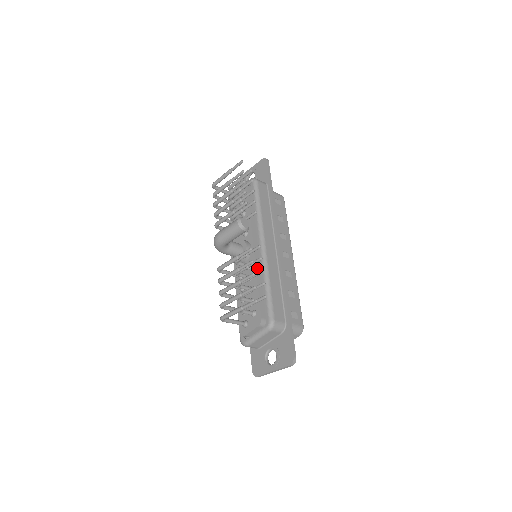
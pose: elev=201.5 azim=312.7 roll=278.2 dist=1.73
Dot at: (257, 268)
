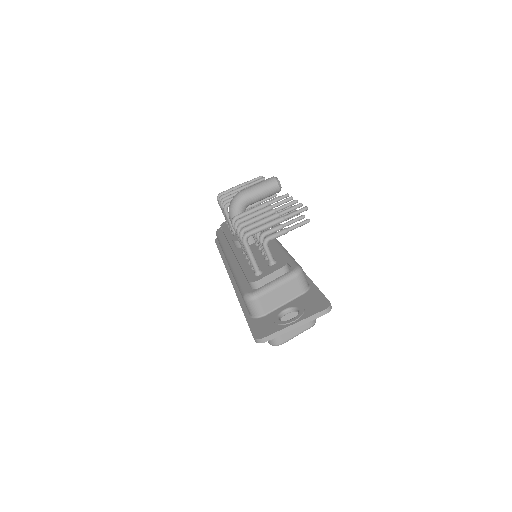
Dot at: occluded
